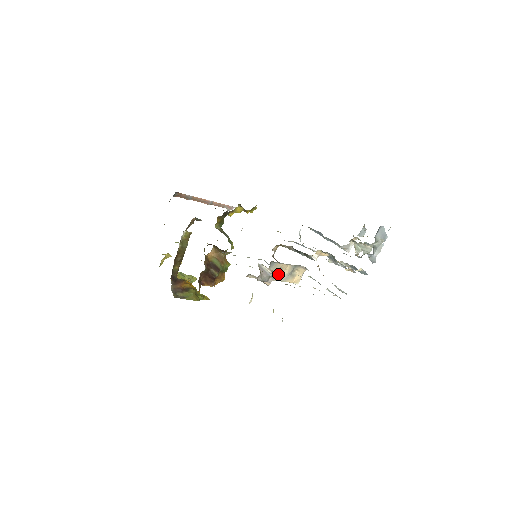
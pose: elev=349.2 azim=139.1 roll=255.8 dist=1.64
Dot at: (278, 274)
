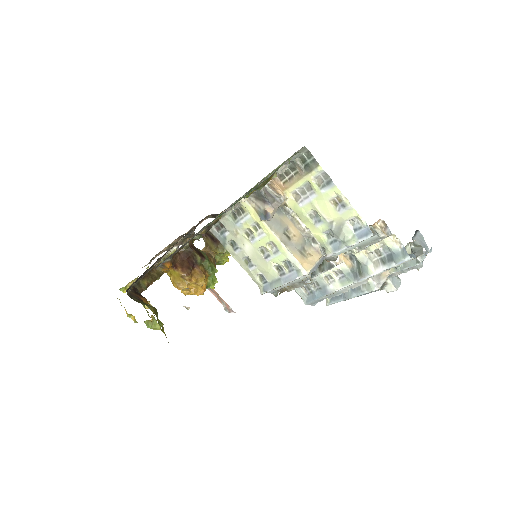
Dot at: (284, 234)
